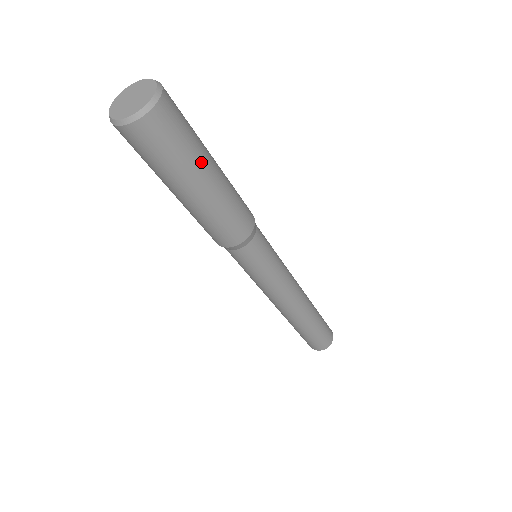
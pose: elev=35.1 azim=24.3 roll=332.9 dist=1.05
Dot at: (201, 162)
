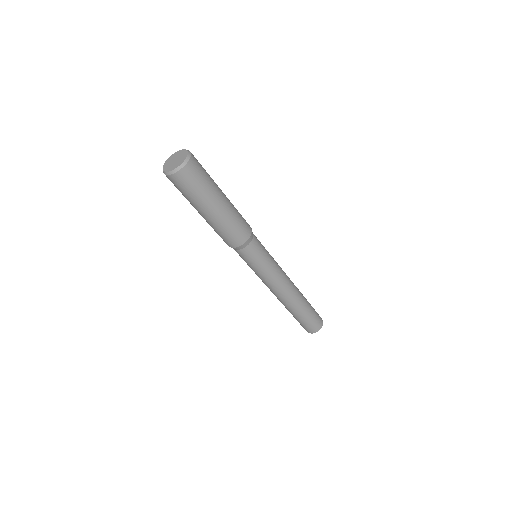
Dot at: (217, 186)
